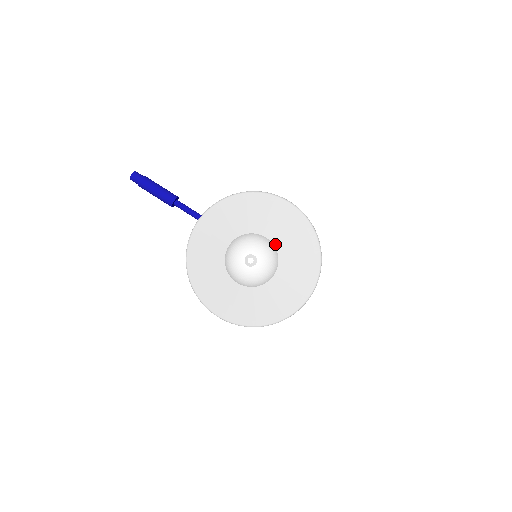
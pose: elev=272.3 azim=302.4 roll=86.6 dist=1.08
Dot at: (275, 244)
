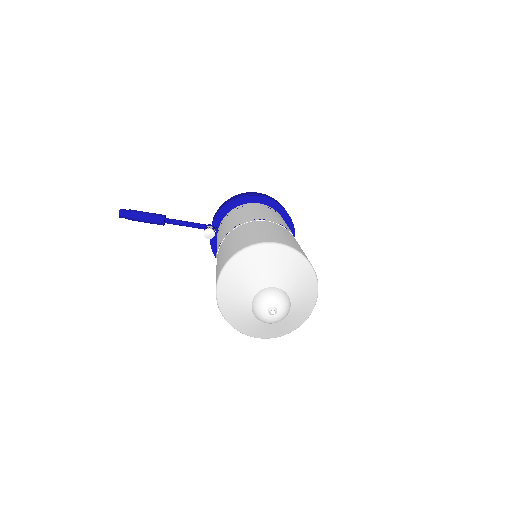
Dot at: (283, 288)
